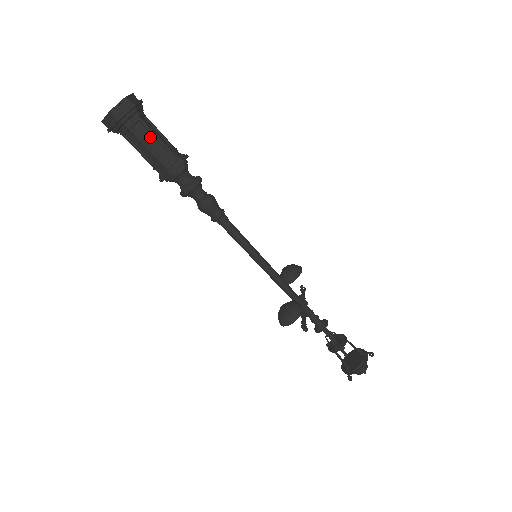
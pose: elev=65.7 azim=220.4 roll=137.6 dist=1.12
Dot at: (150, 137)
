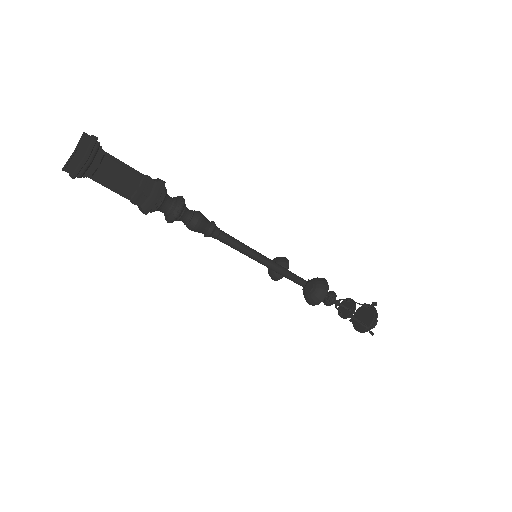
Dot at: (121, 169)
